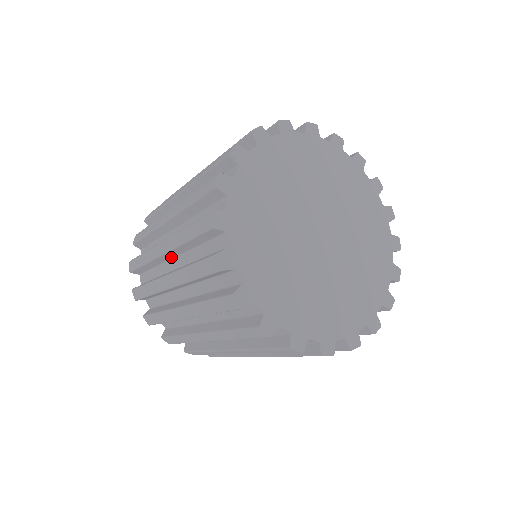
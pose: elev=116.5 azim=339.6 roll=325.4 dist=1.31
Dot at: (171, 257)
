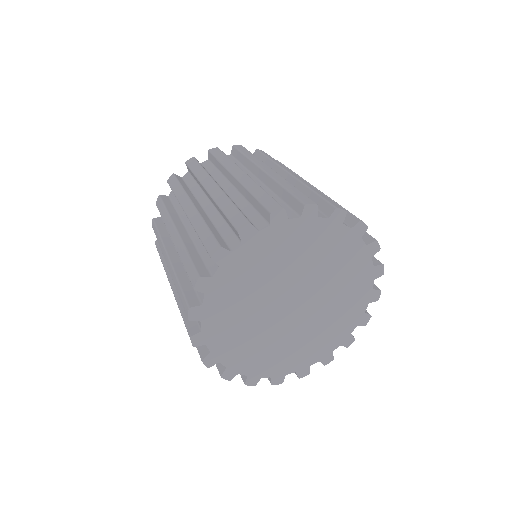
Dot at: occluded
